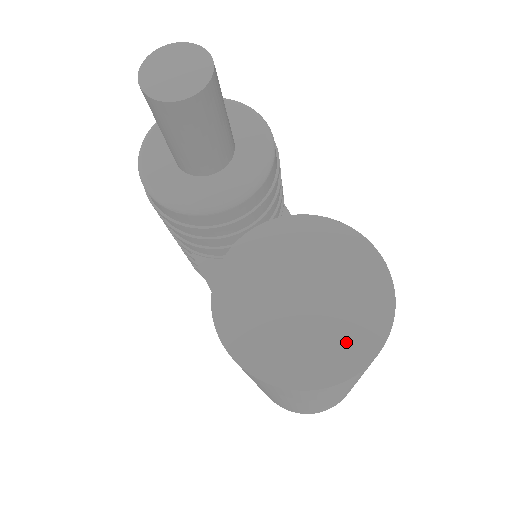
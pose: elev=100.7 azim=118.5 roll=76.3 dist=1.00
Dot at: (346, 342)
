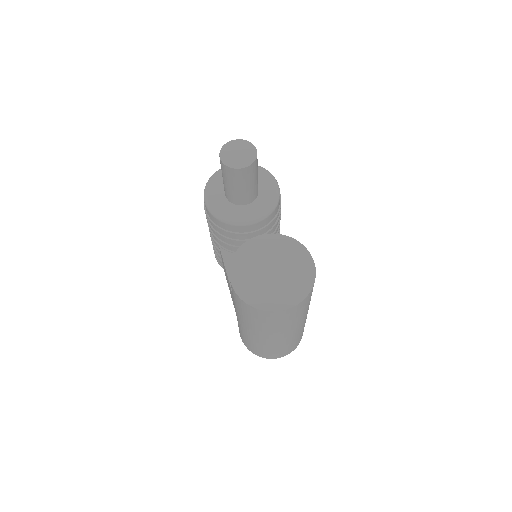
Dot at: (287, 295)
